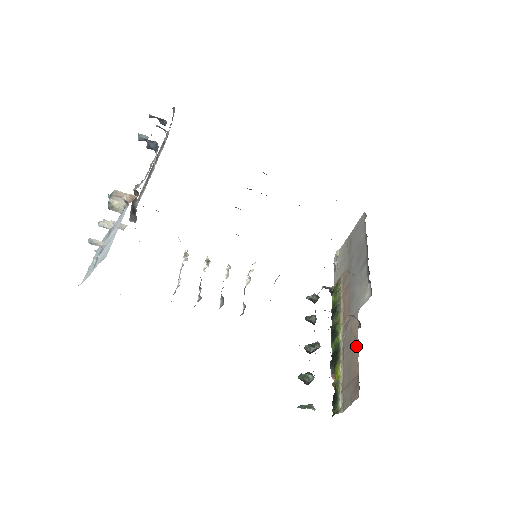
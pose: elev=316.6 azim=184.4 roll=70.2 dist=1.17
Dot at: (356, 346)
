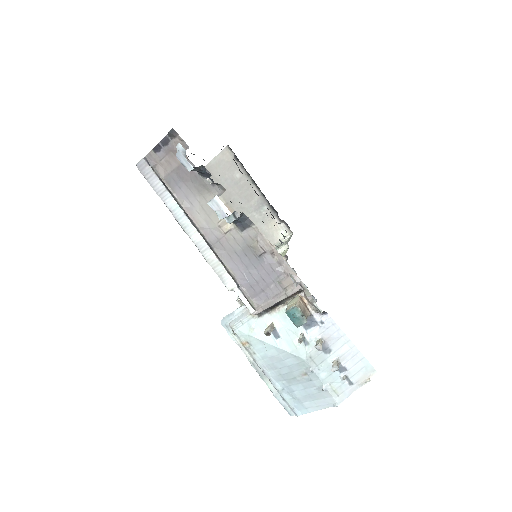
Dot at: occluded
